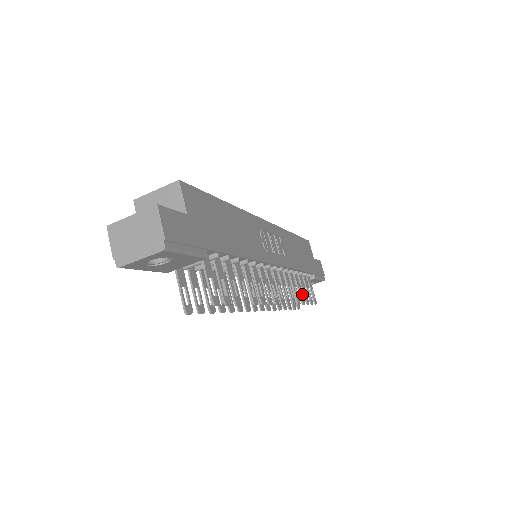
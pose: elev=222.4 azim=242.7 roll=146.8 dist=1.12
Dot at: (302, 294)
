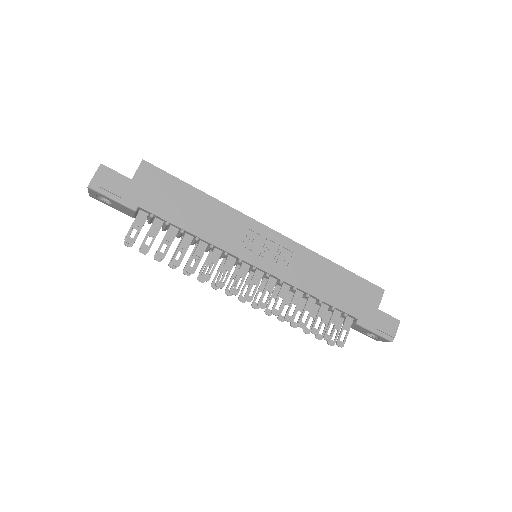
Dot at: (308, 319)
